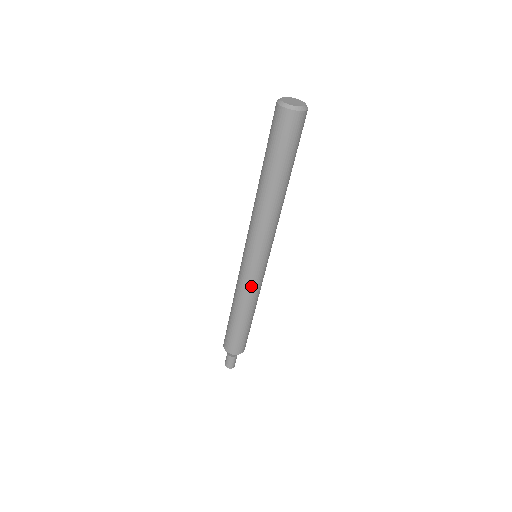
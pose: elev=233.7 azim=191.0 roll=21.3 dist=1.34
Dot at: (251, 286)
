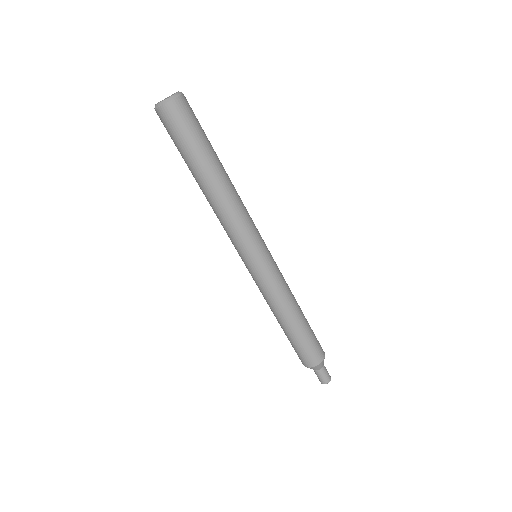
Dot at: (265, 289)
